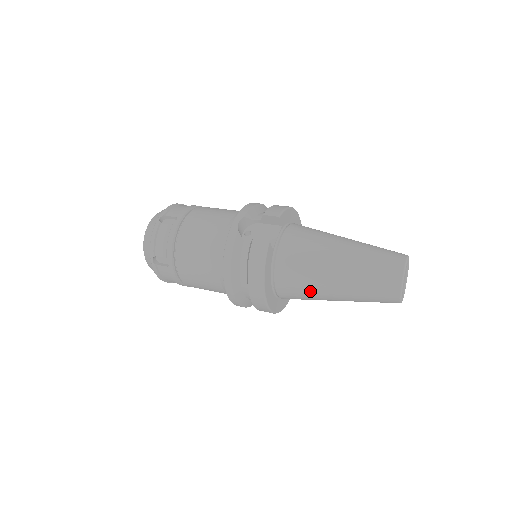
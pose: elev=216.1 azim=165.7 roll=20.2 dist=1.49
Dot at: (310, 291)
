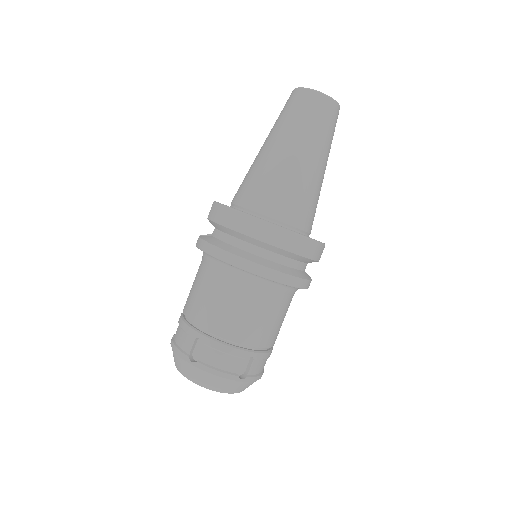
Dot at: (282, 179)
